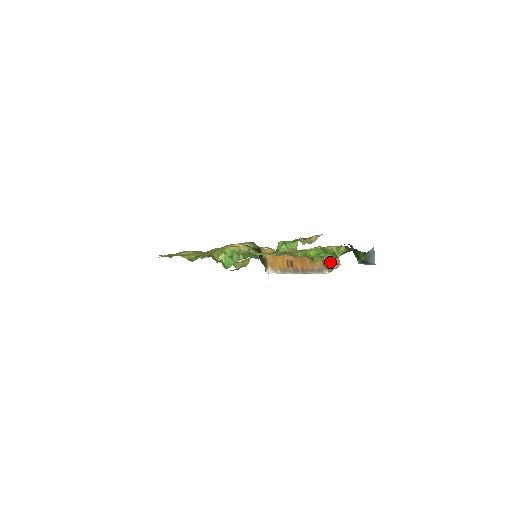
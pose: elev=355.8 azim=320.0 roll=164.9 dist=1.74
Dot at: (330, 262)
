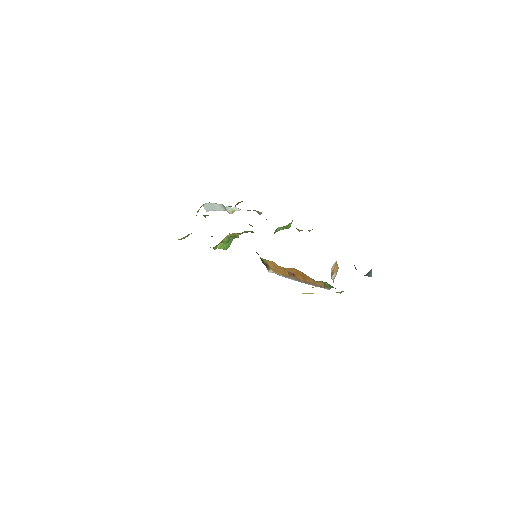
Dot at: (331, 287)
